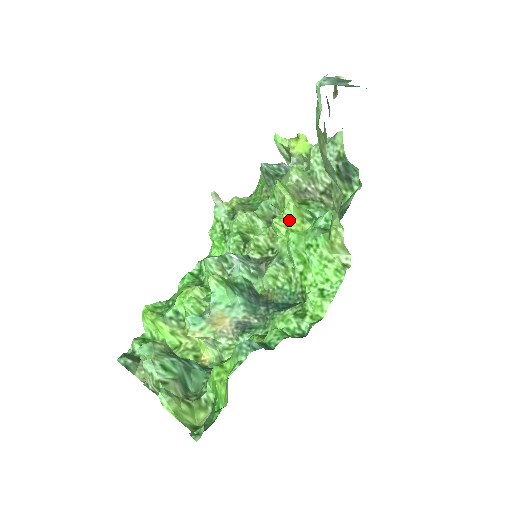
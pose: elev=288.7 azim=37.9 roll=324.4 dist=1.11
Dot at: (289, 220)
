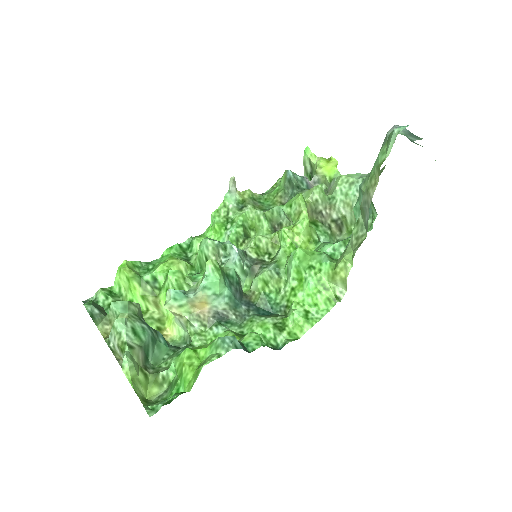
Dot at: (298, 234)
